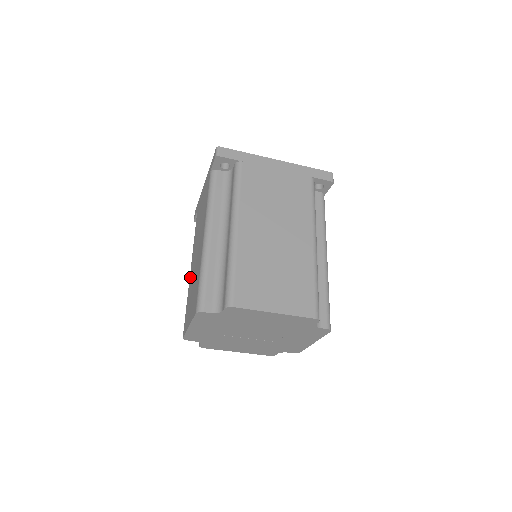
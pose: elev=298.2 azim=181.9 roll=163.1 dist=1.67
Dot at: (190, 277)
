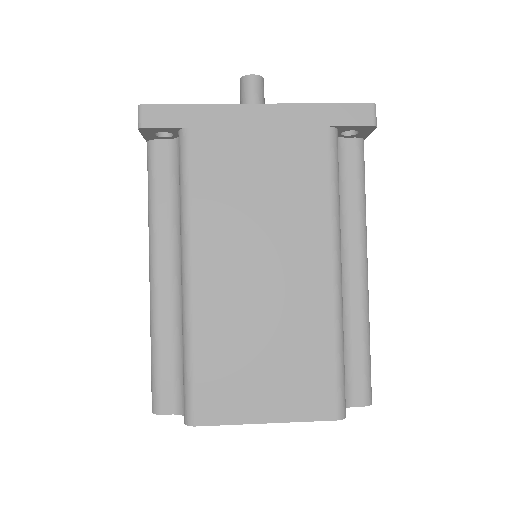
Dot at: occluded
